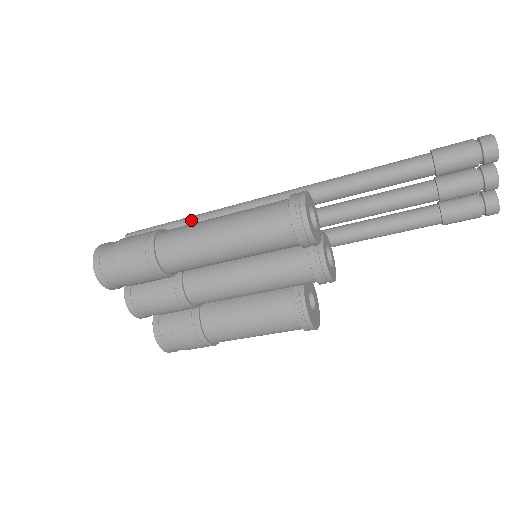
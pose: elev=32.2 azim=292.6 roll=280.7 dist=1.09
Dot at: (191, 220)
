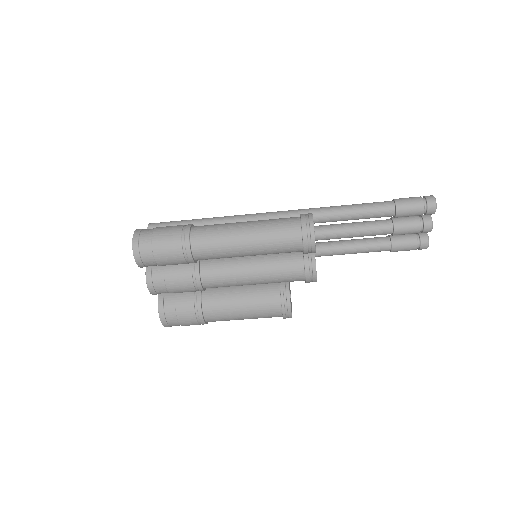
Dot at: (209, 221)
